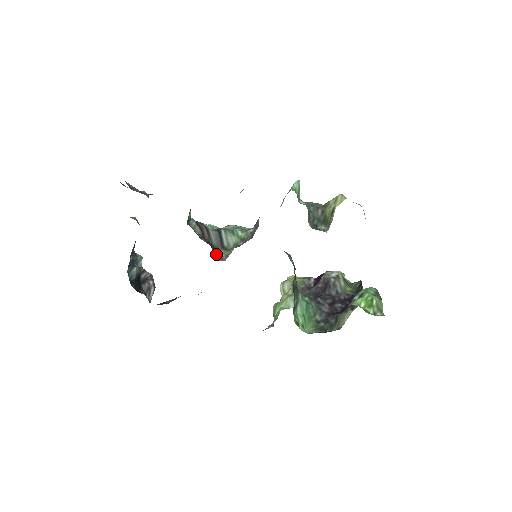
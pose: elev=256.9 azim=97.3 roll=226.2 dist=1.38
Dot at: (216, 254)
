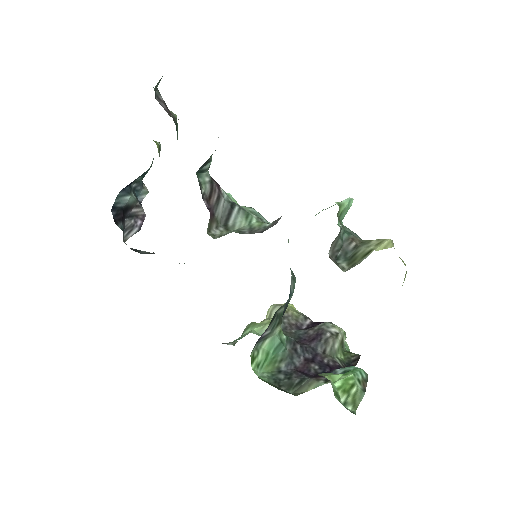
Dot at: (211, 227)
